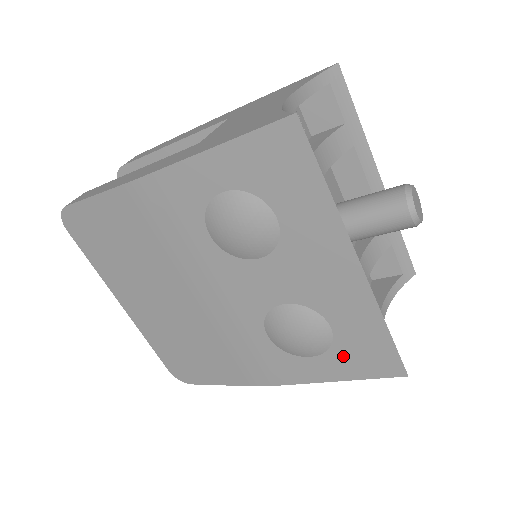
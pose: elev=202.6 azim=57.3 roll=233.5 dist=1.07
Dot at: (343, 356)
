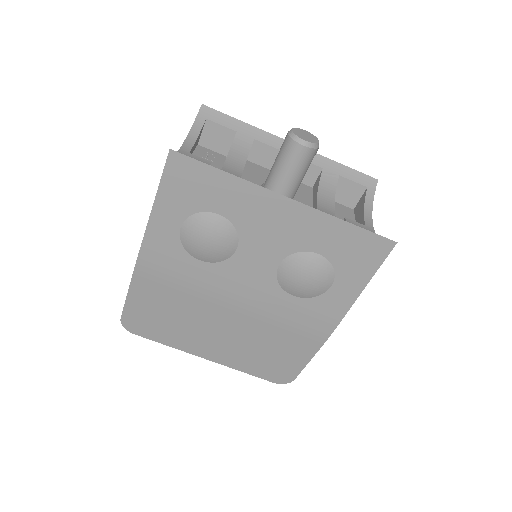
Dot at: (347, 267)
